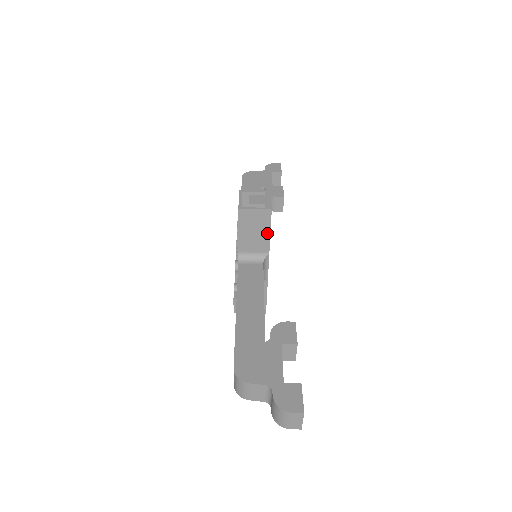
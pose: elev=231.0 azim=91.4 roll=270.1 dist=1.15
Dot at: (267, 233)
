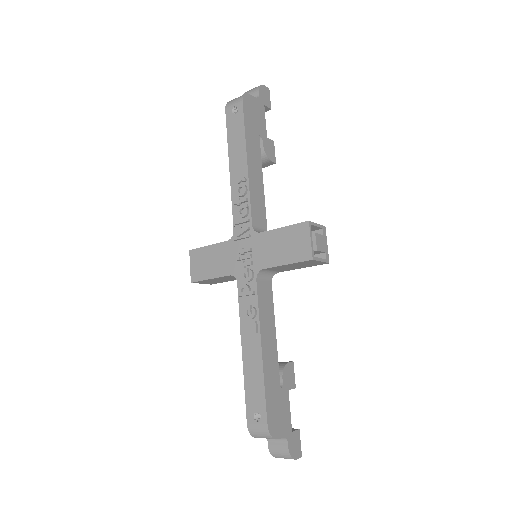
Dot at: (301, 267)
